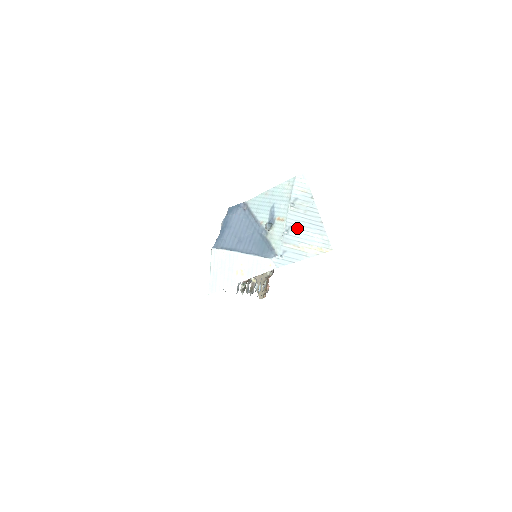
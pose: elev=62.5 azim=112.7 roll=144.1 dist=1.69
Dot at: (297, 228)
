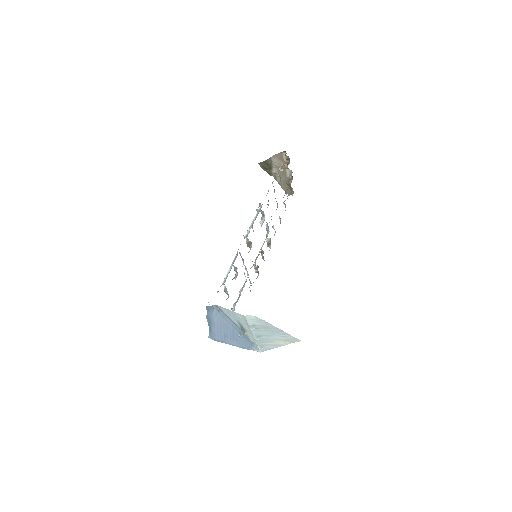
Dot at: (265, 336)
